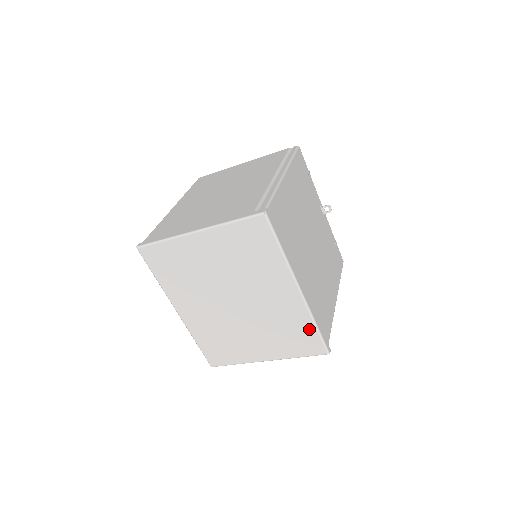
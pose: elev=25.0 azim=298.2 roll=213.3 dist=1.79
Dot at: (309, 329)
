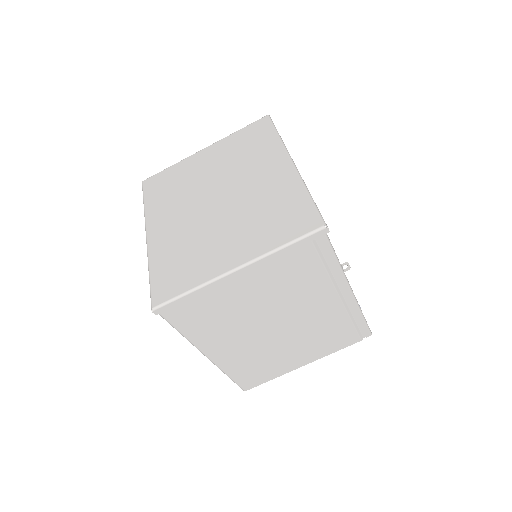
Dot at: (300, 200)
